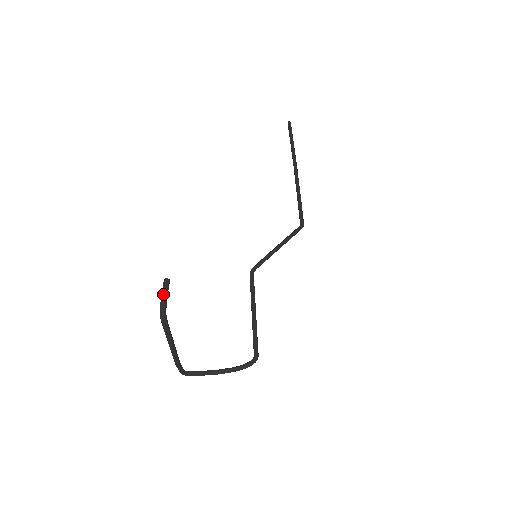
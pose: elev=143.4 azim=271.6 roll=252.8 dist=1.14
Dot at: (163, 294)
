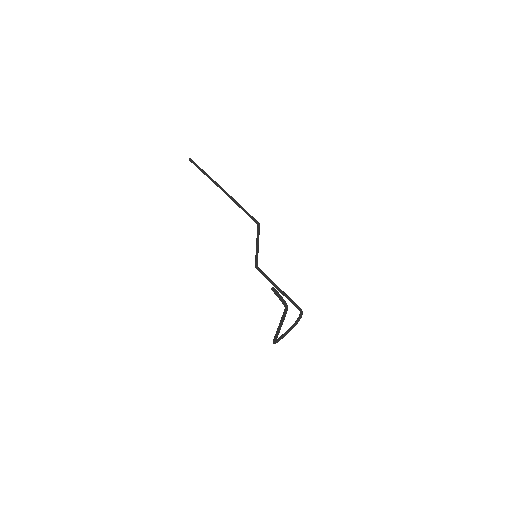
Dot at: (279, 295)
